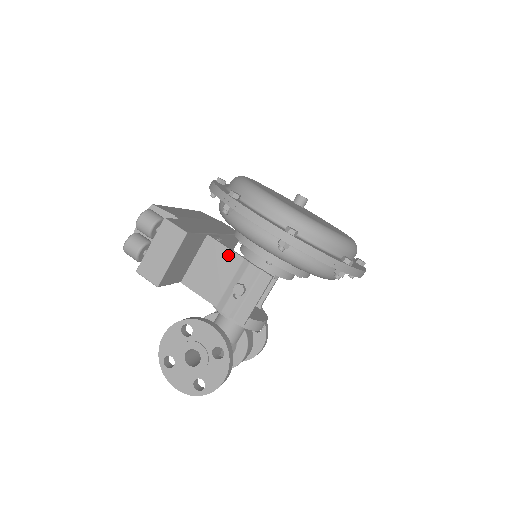
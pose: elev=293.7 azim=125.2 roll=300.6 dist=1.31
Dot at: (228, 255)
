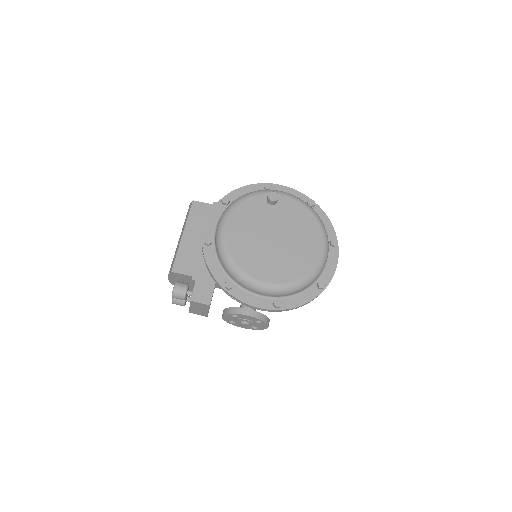
Dot at: occluded
